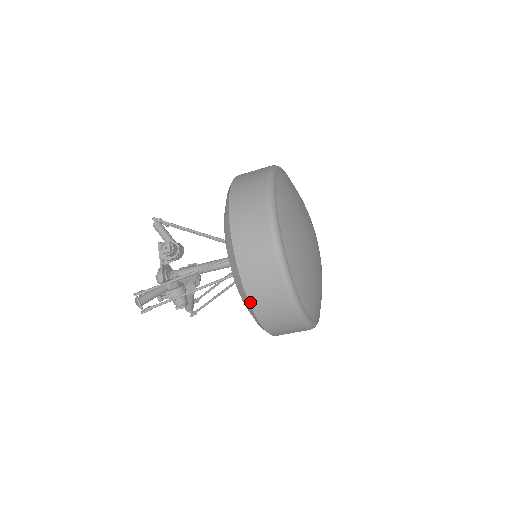
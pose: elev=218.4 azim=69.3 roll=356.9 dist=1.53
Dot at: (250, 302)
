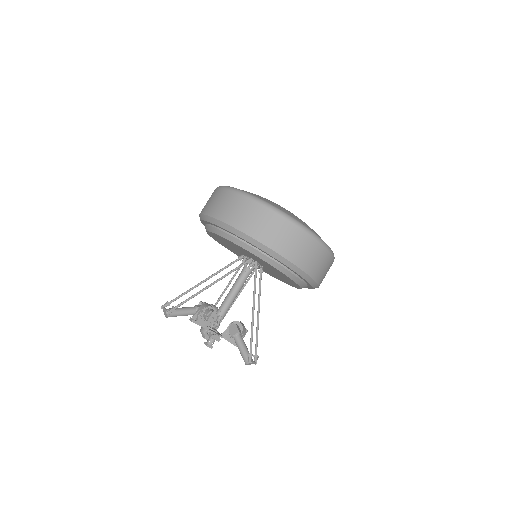
Dot at: (214, 217)
